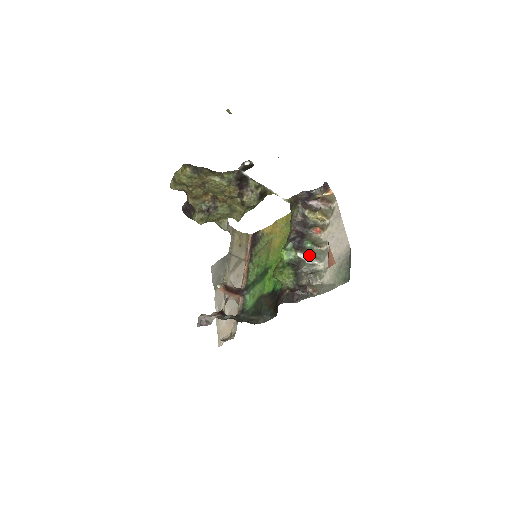
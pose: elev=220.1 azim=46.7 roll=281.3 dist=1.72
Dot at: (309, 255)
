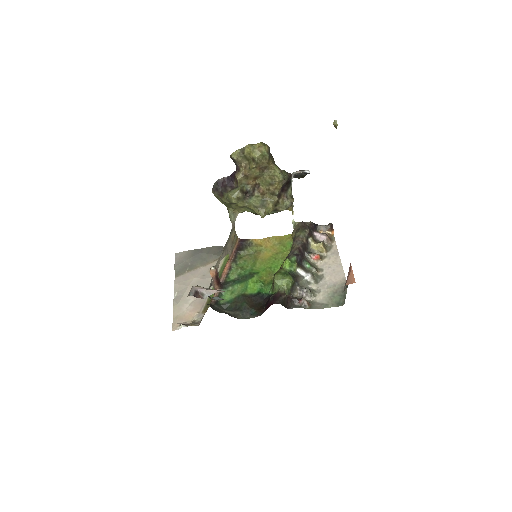
Dot at: (310, 273)
